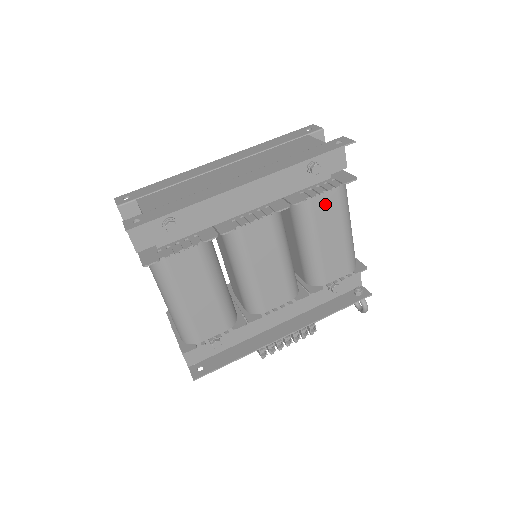
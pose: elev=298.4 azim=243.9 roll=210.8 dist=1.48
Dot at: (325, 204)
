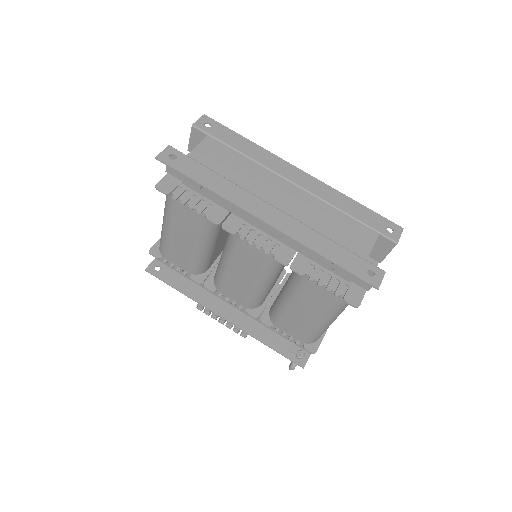
Dot at: (318, 292)
